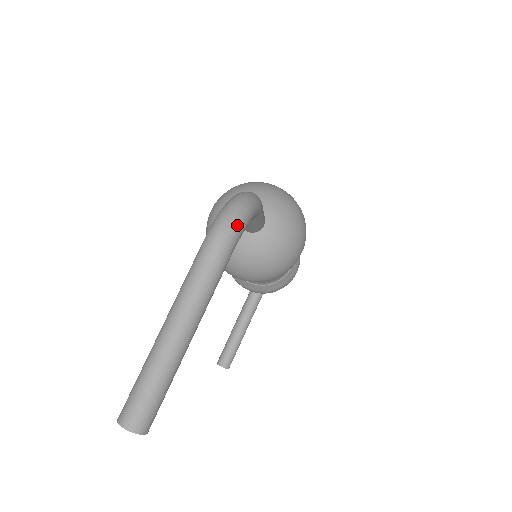
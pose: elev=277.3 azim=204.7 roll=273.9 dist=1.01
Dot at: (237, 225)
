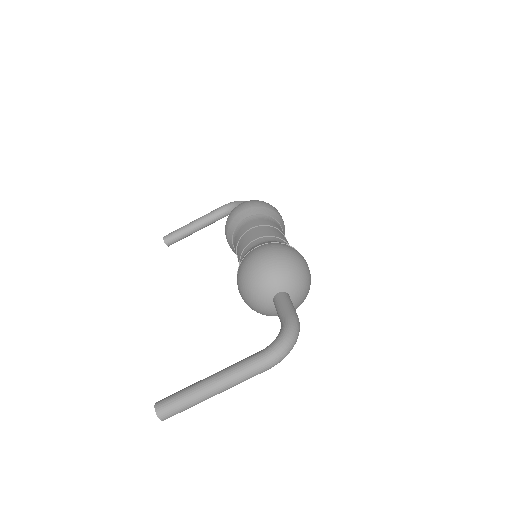
Dot at: occluded
